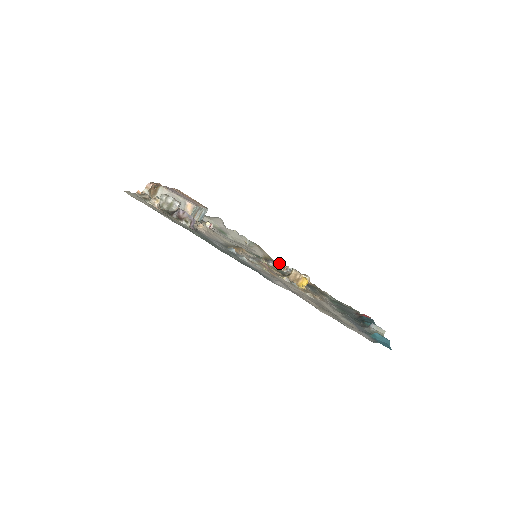
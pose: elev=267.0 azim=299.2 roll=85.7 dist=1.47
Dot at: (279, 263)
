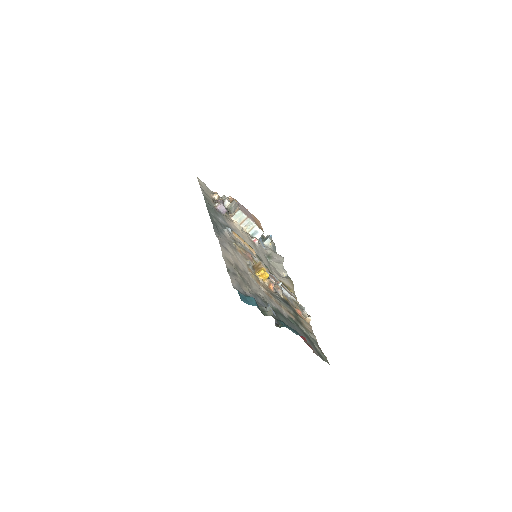
Dot at: (294, 296)
